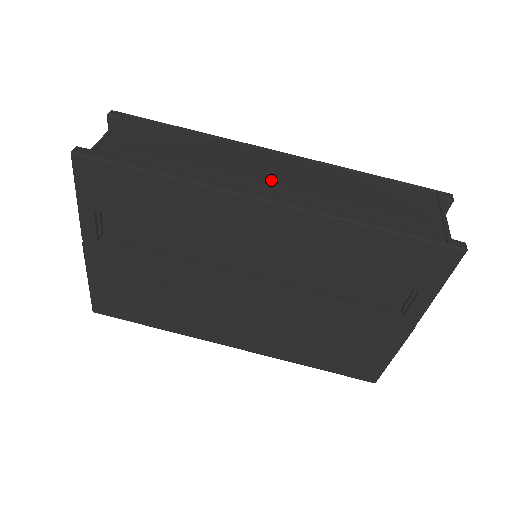
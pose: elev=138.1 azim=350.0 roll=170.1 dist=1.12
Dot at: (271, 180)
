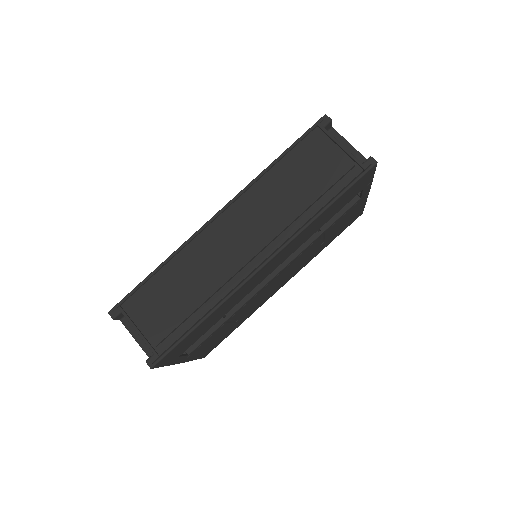
Dot at: (248, 251)
